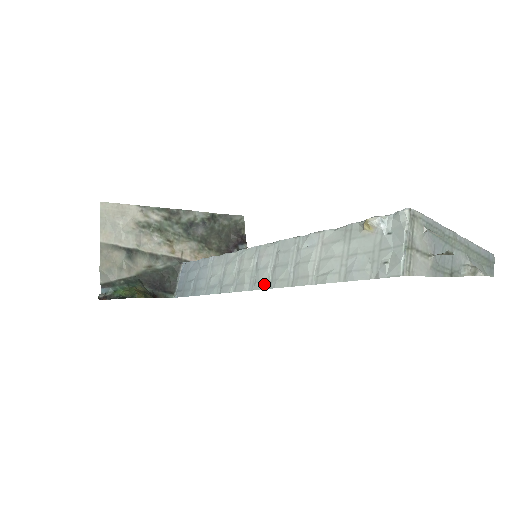
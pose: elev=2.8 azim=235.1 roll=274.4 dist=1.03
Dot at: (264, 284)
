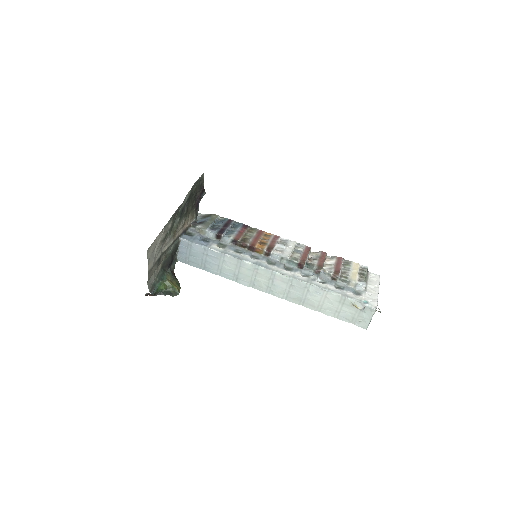
Dot at: (281, 296)
